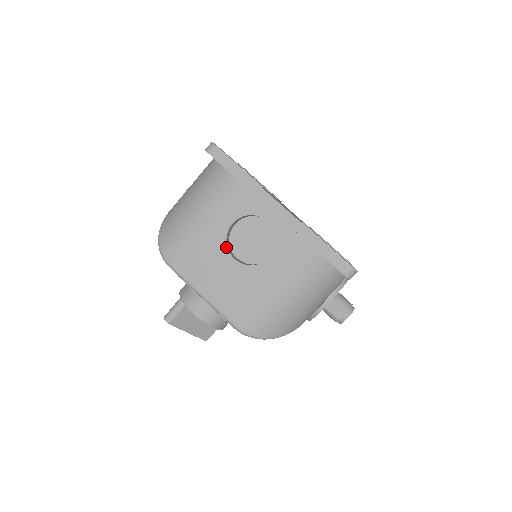
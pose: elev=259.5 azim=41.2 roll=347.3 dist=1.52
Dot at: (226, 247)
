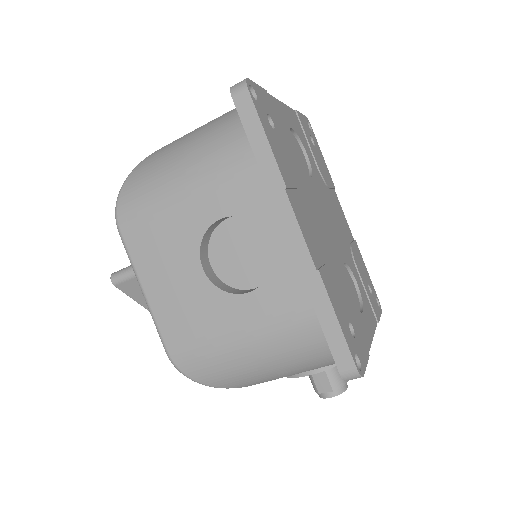
Dot at: (198, 246)
